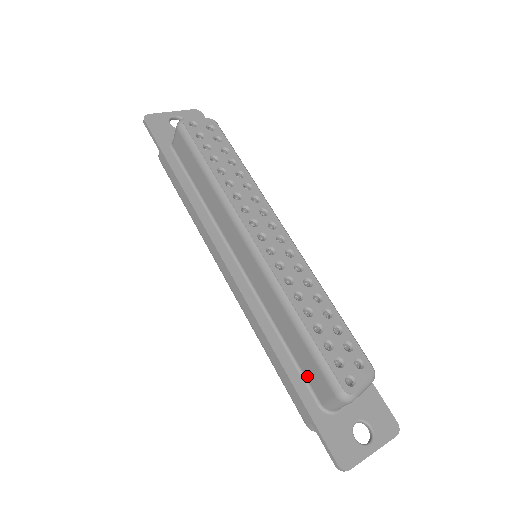
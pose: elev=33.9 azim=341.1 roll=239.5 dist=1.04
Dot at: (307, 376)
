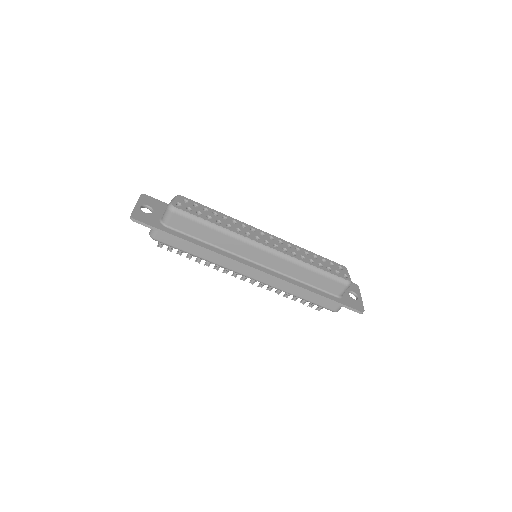
Dot at: (326, 289)
